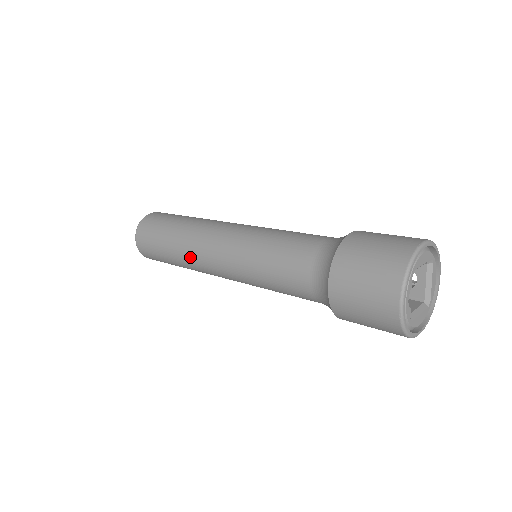
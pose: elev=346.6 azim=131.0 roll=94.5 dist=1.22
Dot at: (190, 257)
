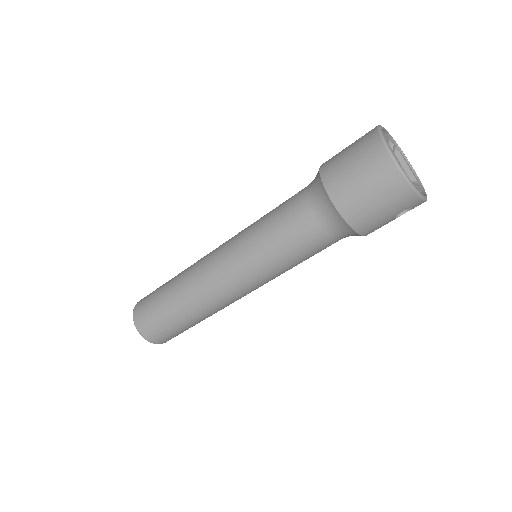
Dot at: occluded
